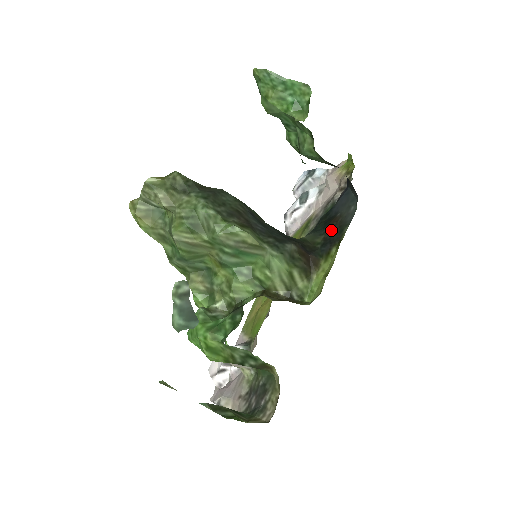
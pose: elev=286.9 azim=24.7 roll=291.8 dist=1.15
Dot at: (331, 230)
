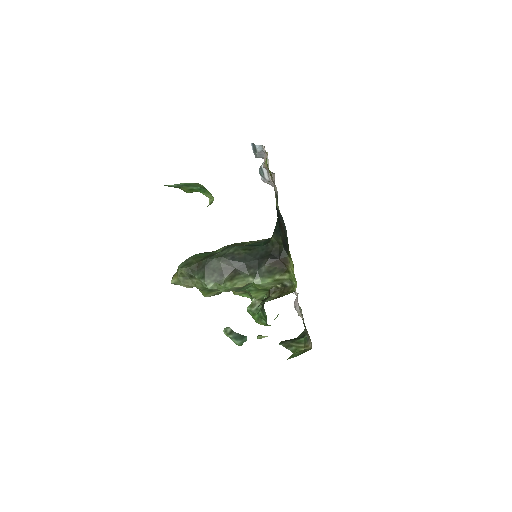
Dot at: (282, 235)
